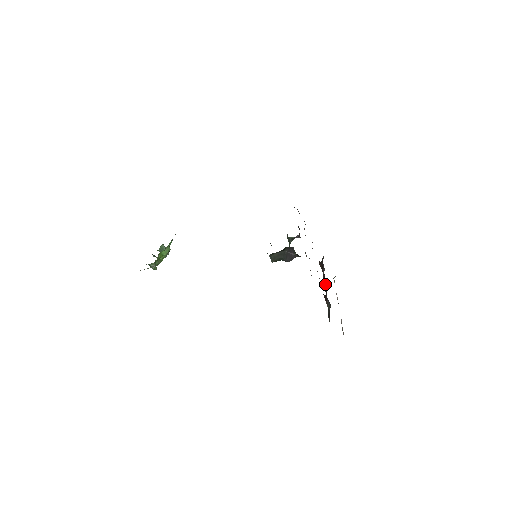
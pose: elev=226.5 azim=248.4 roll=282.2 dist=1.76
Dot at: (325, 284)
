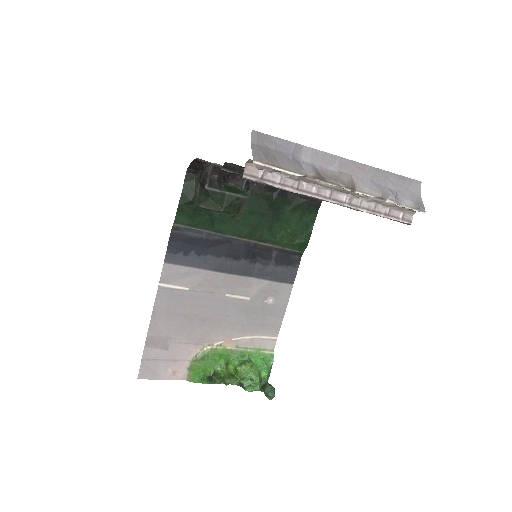
Dot at: occluded
